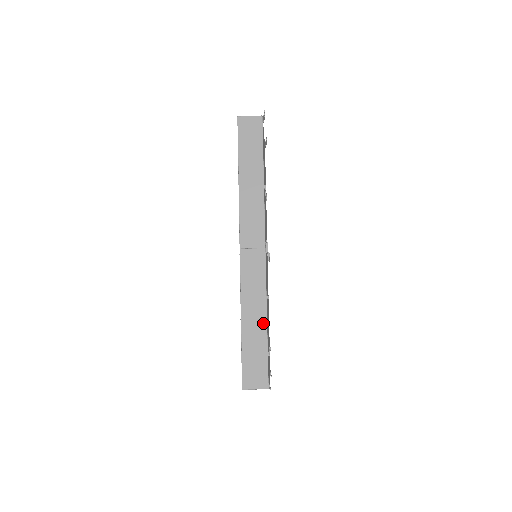
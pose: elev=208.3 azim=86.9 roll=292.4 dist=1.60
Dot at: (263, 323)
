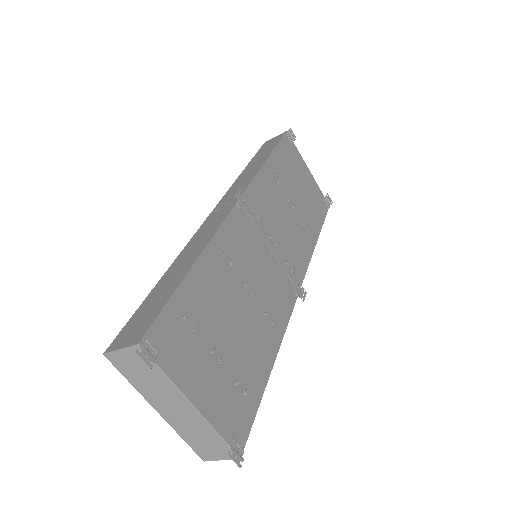
Dot at: (190, 264)
